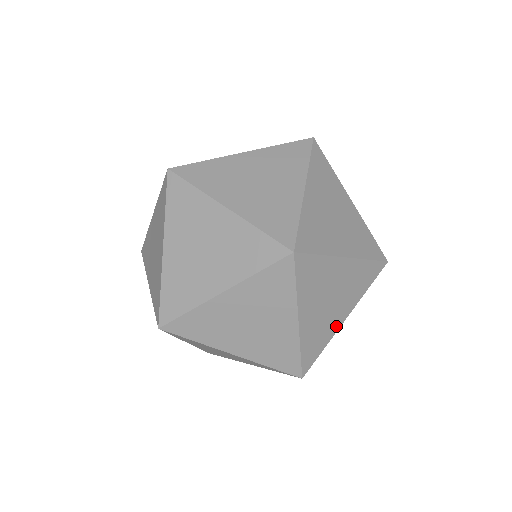
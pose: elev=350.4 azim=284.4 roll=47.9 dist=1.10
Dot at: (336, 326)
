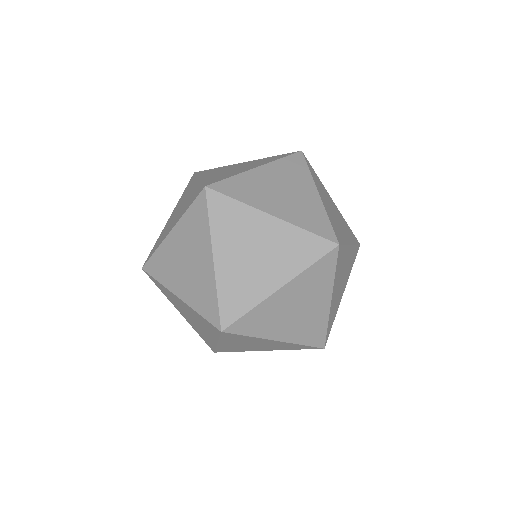
Dot at: (340, 301)
